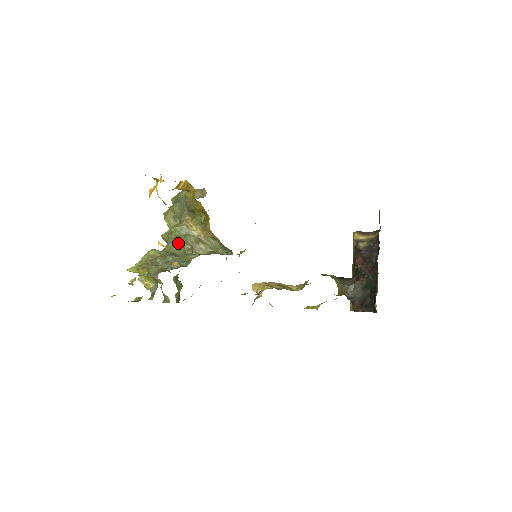
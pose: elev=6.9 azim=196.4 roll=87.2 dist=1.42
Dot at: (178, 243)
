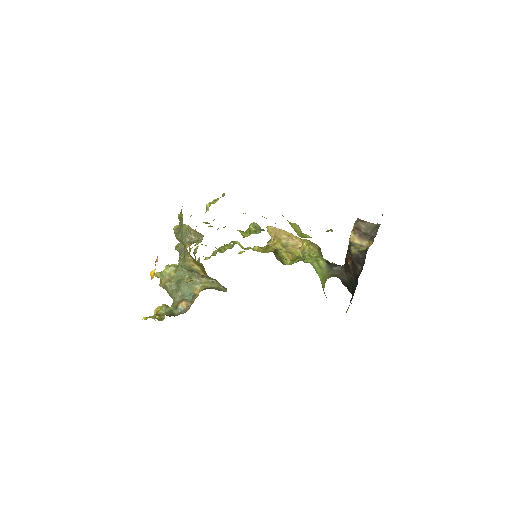
Dot at: occluded
